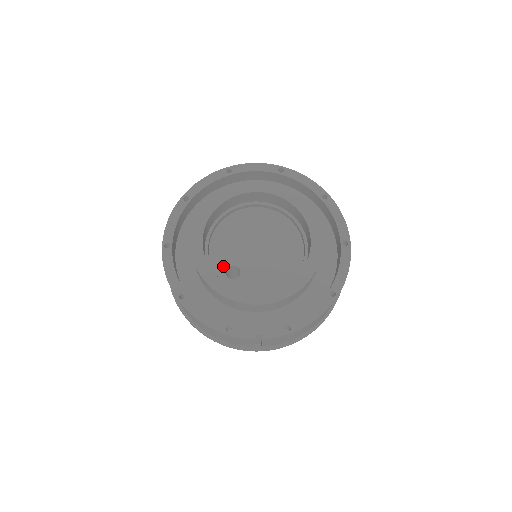
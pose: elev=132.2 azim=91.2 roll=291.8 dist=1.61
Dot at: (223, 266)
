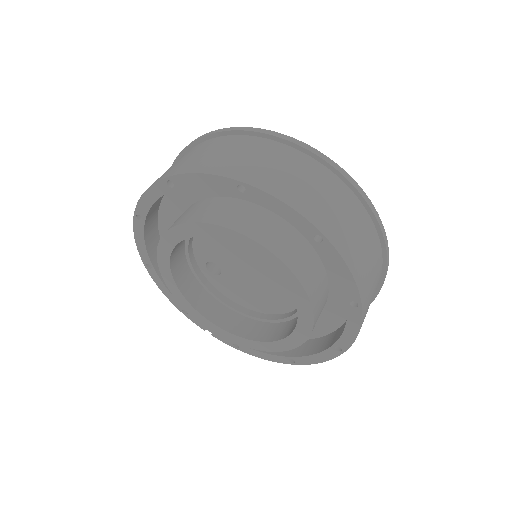
Dot at: (205, 257)
